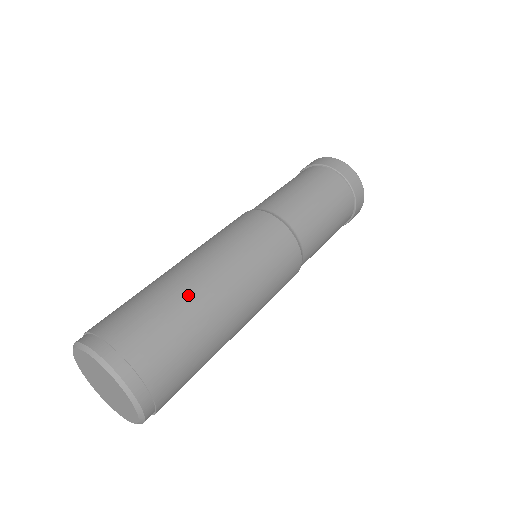
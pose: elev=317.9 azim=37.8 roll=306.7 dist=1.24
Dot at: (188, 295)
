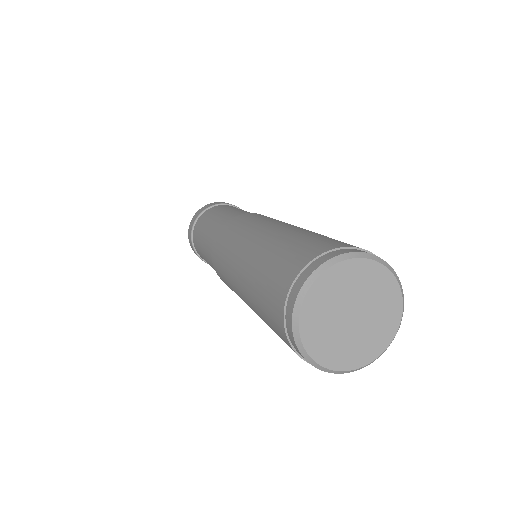
Dot at: occluded
